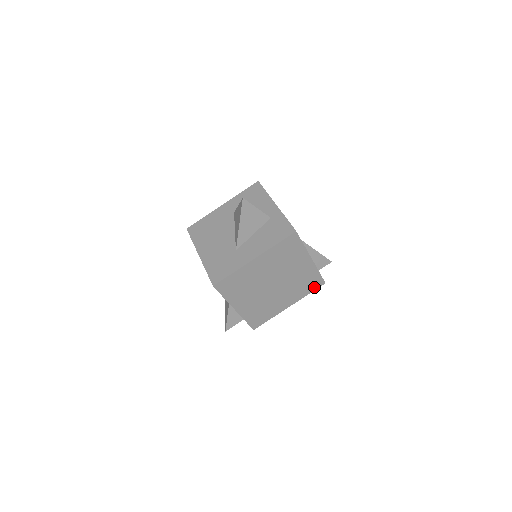
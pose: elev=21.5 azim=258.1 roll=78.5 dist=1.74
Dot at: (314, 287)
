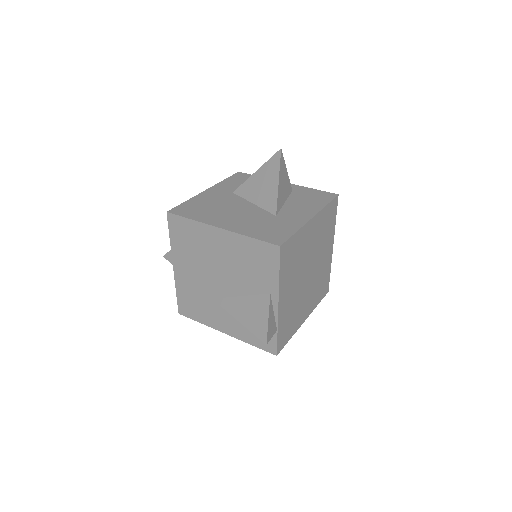
Dot at: (322, 294)
